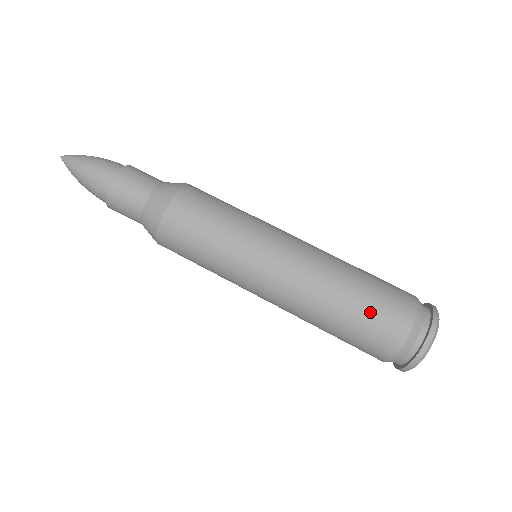
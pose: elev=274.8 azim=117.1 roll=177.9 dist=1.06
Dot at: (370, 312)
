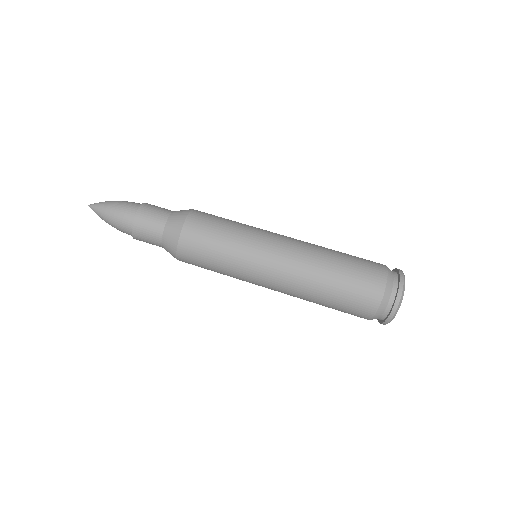
Dot at: (346, 297)
